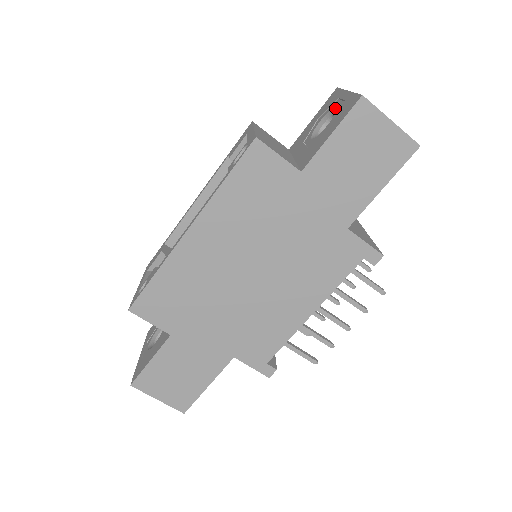
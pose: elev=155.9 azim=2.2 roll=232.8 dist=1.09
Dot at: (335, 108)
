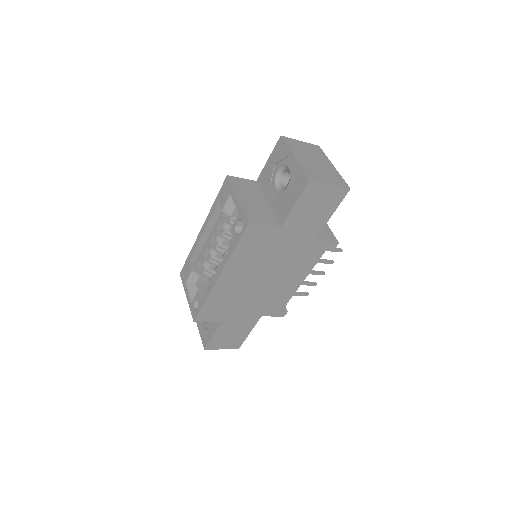
Dot at: (288, 168)
